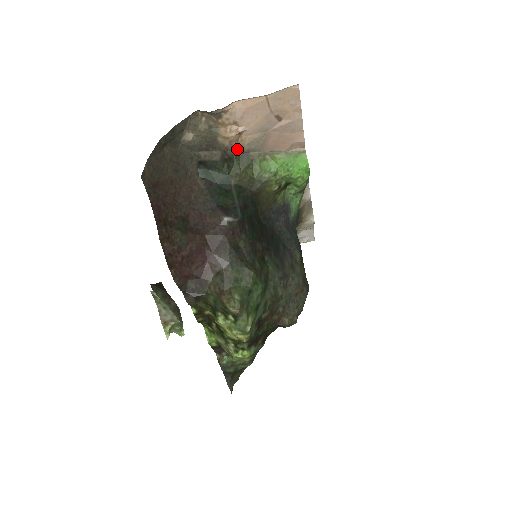
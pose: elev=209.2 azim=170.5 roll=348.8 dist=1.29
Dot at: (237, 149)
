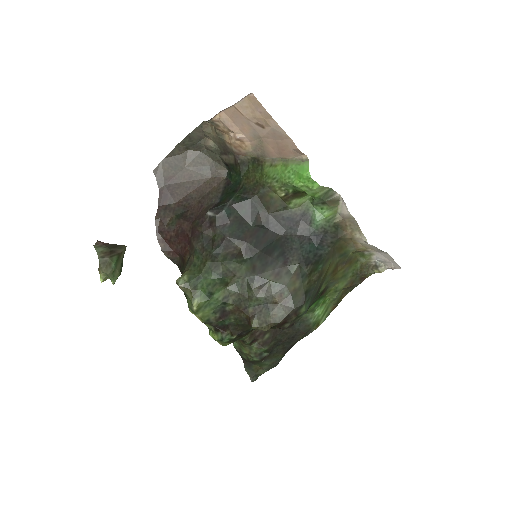
Dot at: (249, 154)
